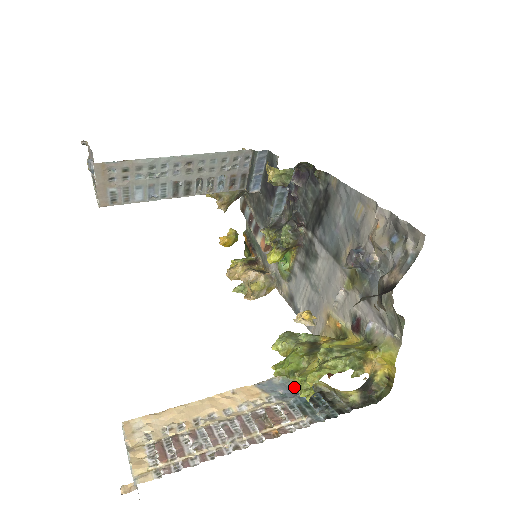
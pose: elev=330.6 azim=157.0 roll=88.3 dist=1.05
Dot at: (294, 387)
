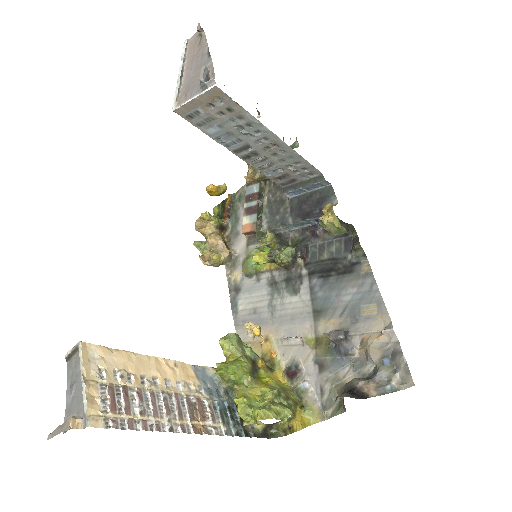
Dot at: (219, 387)
